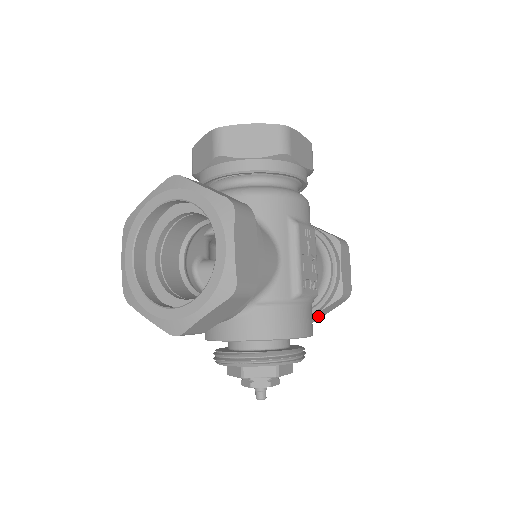
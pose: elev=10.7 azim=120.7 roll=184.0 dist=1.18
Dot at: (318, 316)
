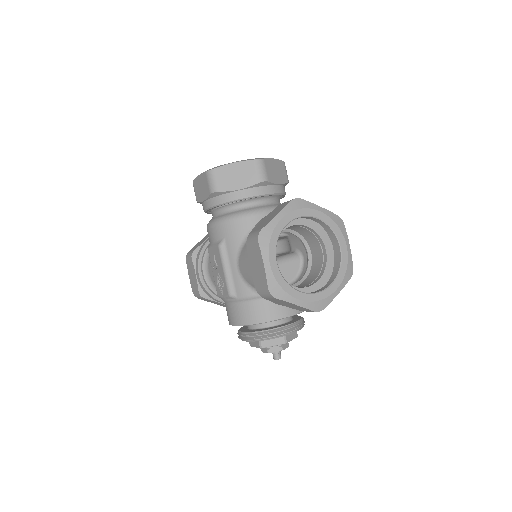
Dot at: occluded
